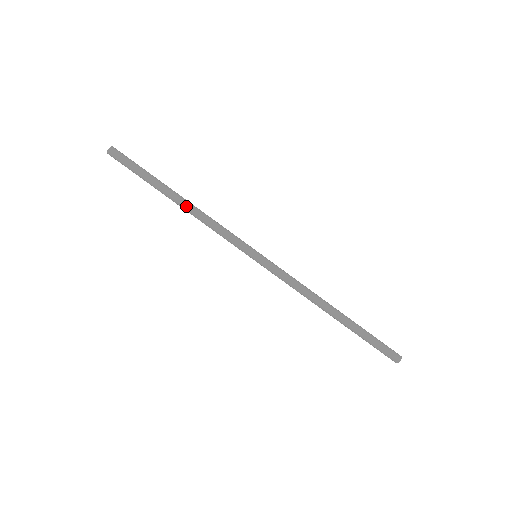
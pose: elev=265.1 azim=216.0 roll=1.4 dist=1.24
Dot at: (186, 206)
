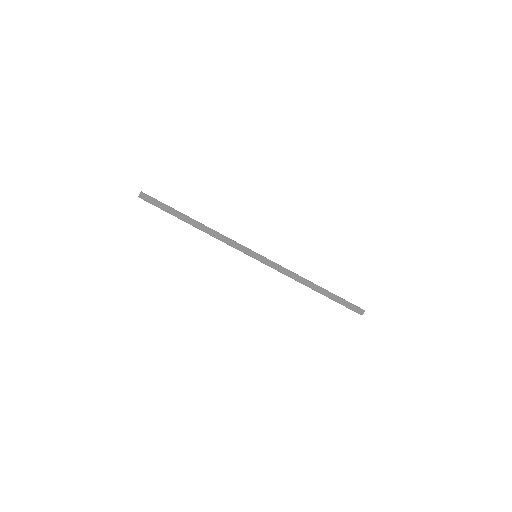
Dot at: (201, 230)
